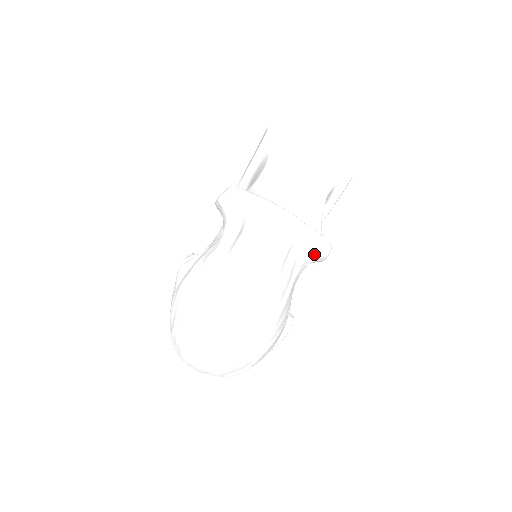
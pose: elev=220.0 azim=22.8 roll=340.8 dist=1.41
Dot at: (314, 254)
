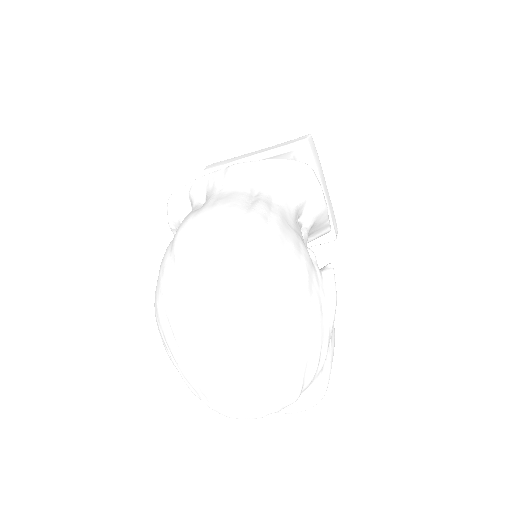
Dot at: (294, 183)
